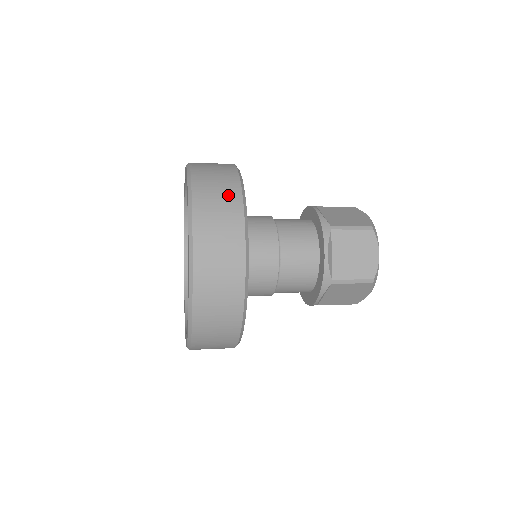
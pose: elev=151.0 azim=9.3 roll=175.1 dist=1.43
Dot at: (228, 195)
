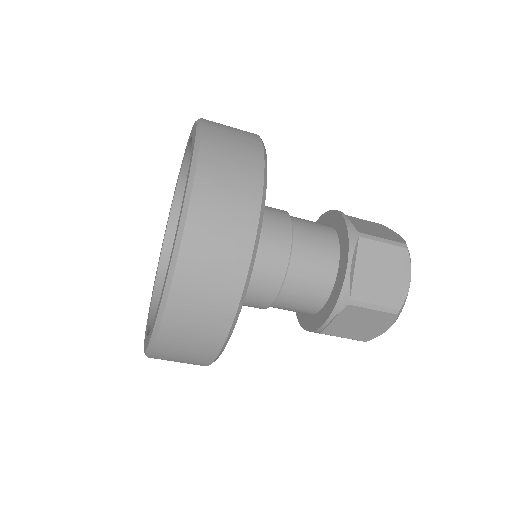
Dot at: (246, 155)
